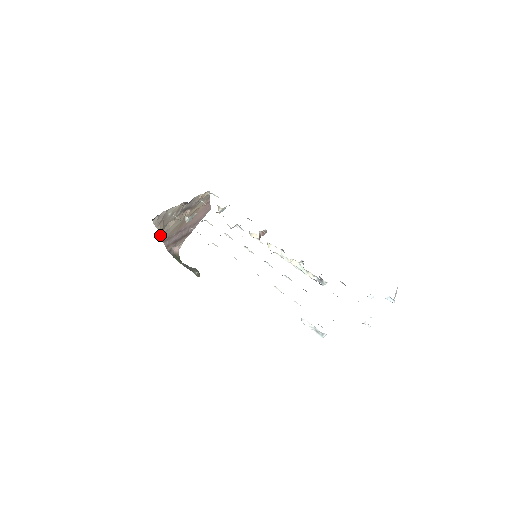
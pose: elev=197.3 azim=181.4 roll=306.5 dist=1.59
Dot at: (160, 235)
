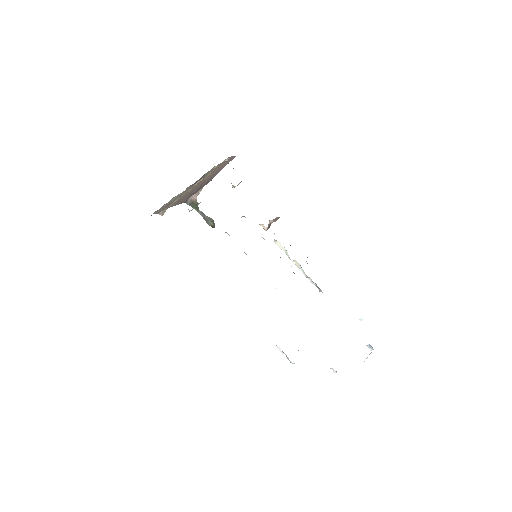
Dot at: occluded
